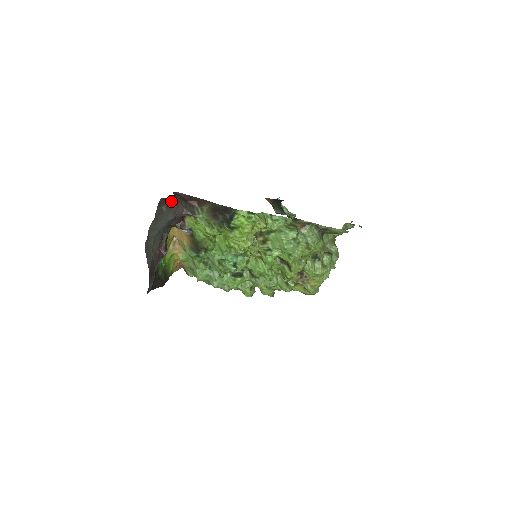
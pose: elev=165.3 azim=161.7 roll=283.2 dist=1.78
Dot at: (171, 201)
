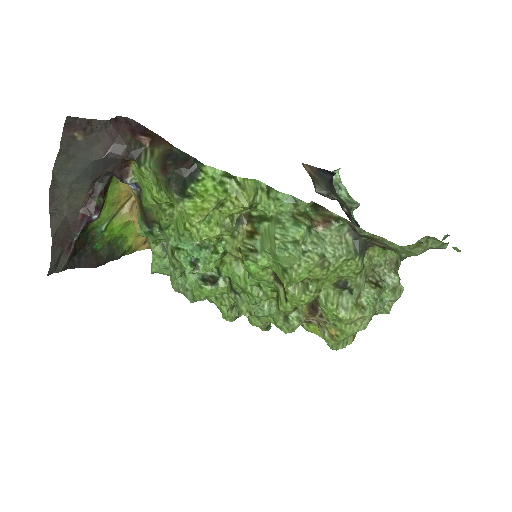
Dot at: (97, 127)
